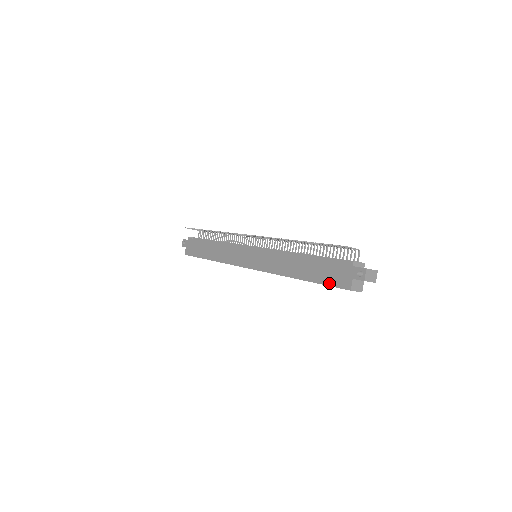
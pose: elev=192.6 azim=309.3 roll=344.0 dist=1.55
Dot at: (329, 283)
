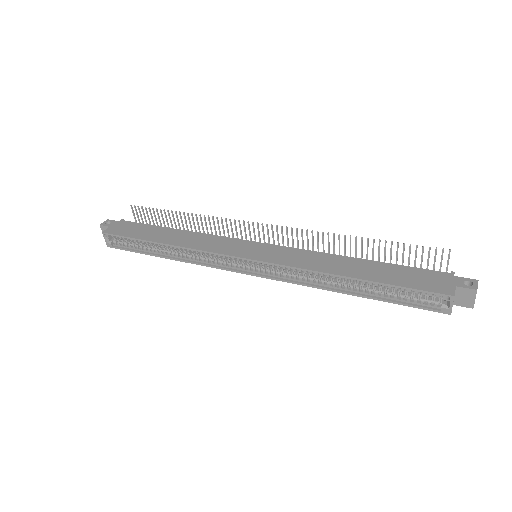
Dot at: (413, 286)
